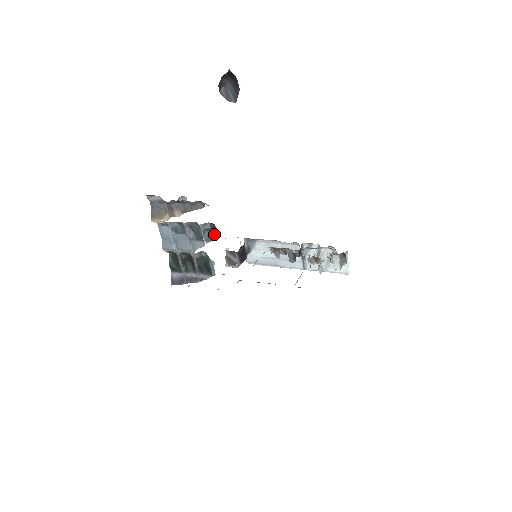
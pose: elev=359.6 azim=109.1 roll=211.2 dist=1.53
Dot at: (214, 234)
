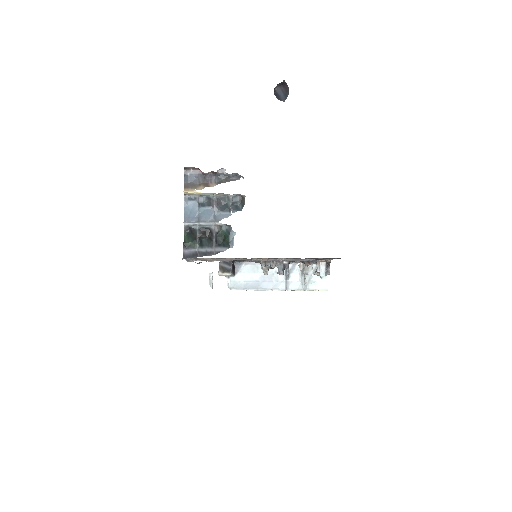
Dot at: (241, 206)
